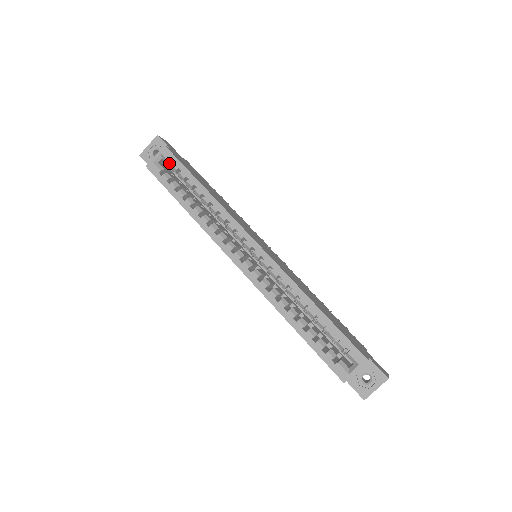
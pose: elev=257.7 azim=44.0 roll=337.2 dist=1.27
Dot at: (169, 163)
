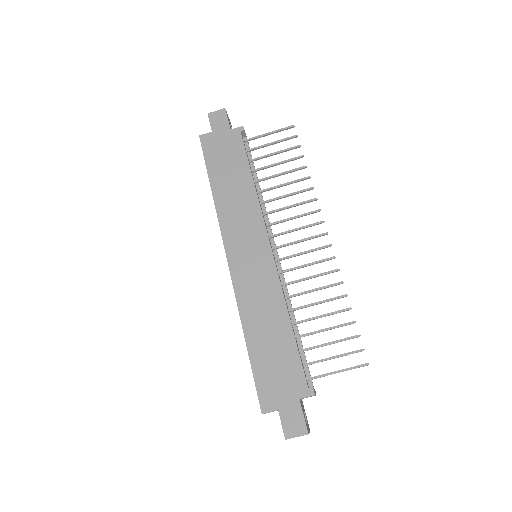
Dot at: occluded
